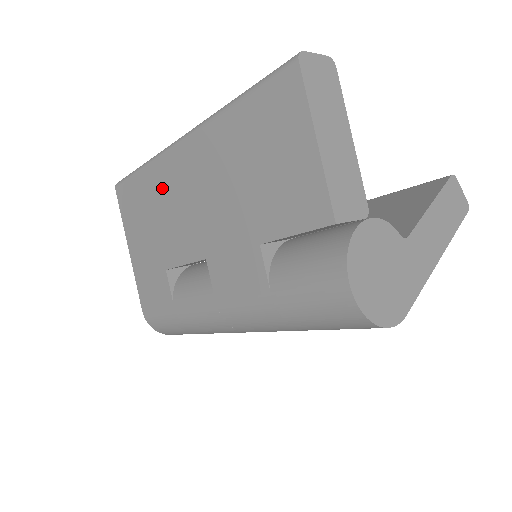
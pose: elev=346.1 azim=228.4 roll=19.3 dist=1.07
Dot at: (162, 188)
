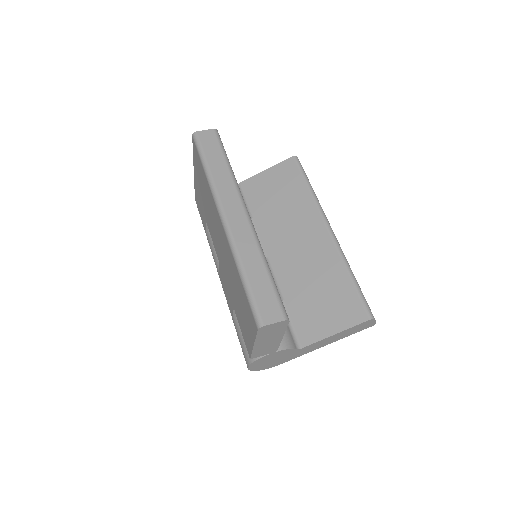
Dot at: (211, 205)
